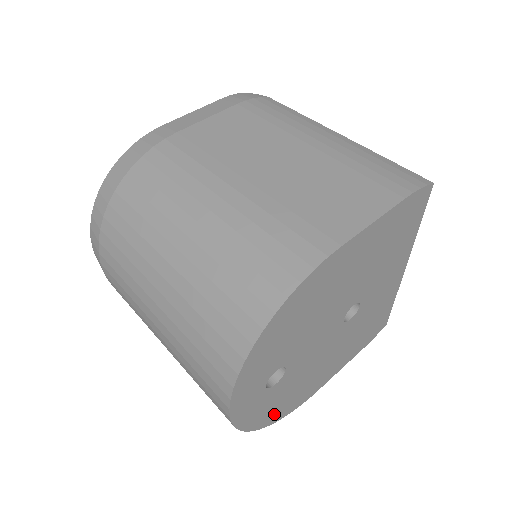
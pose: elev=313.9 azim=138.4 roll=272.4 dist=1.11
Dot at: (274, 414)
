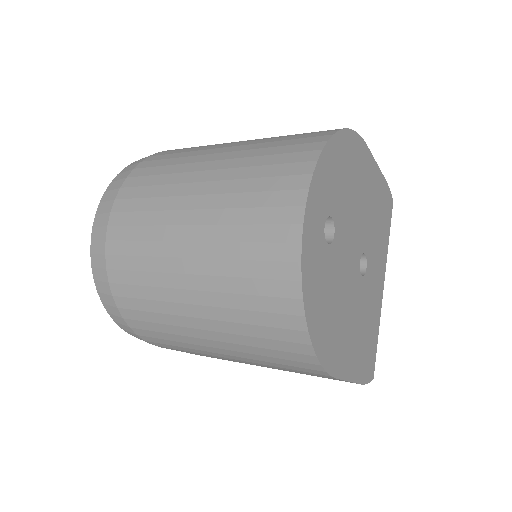
Dot at: (315, 317)
